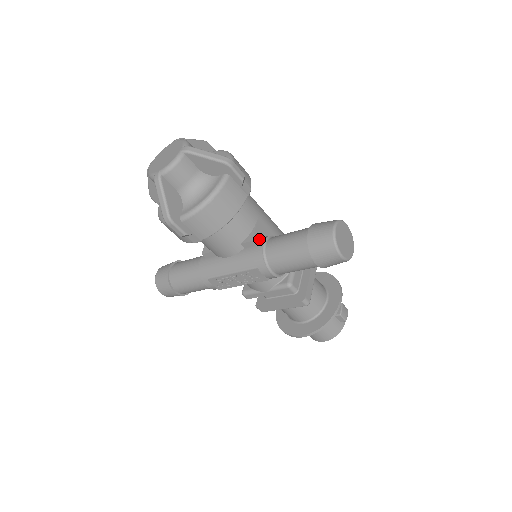
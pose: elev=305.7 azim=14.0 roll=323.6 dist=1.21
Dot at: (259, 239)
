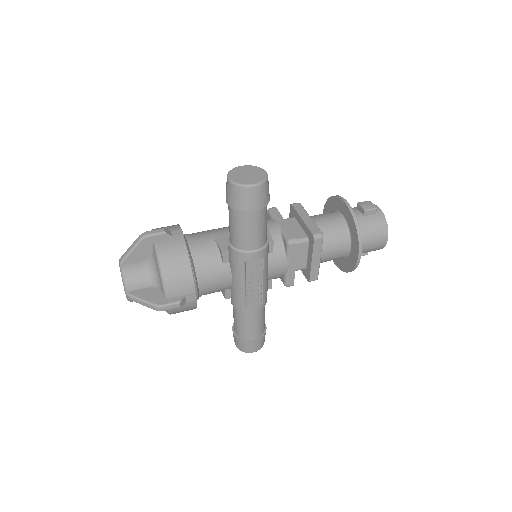
Dot at: (227, 246)
